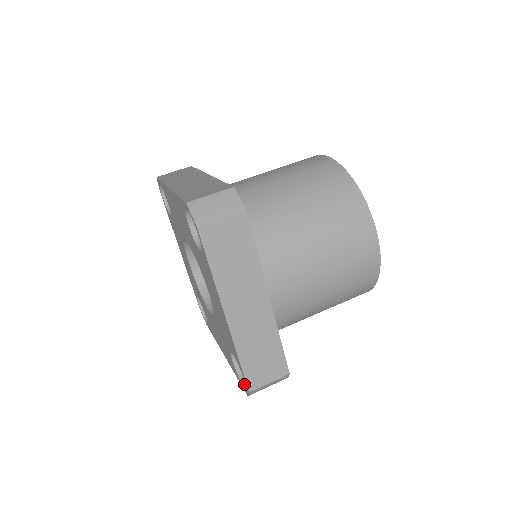
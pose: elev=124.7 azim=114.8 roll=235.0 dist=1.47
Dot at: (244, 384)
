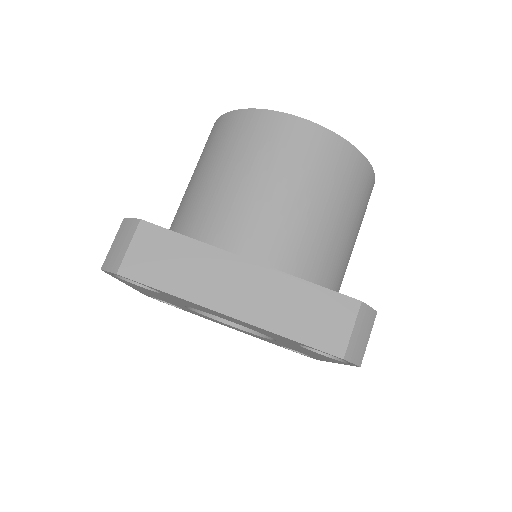
Dot at: occluded
